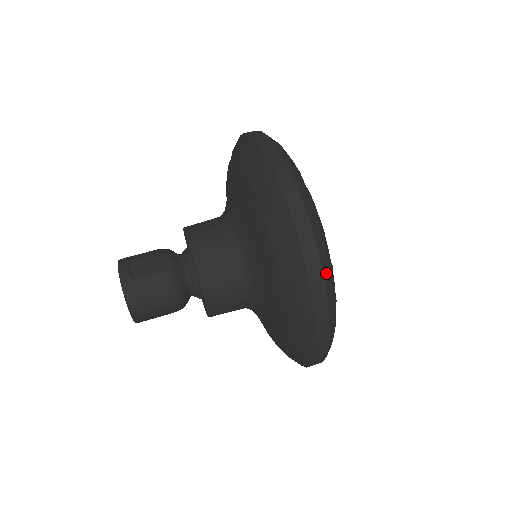
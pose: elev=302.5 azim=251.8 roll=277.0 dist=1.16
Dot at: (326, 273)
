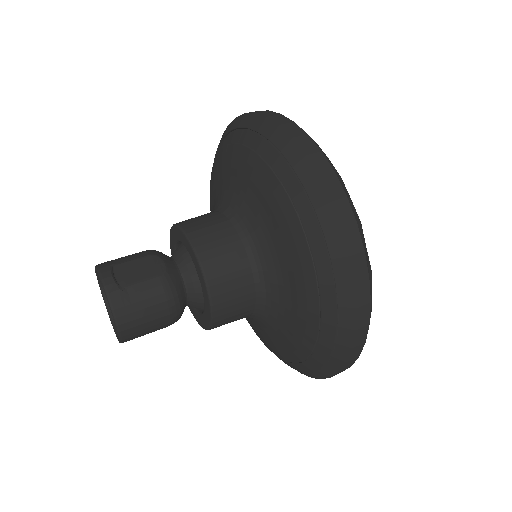
Dot at: (369, 269)
